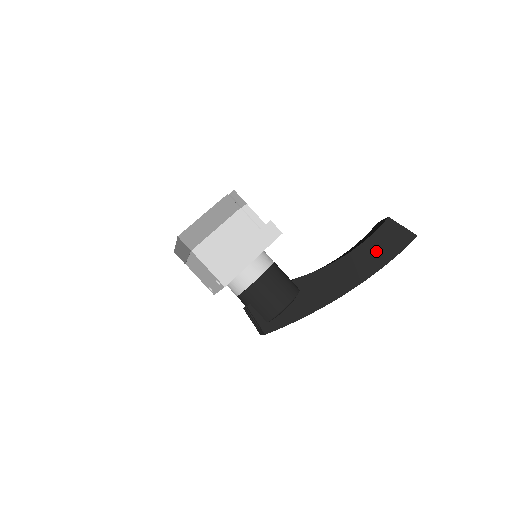
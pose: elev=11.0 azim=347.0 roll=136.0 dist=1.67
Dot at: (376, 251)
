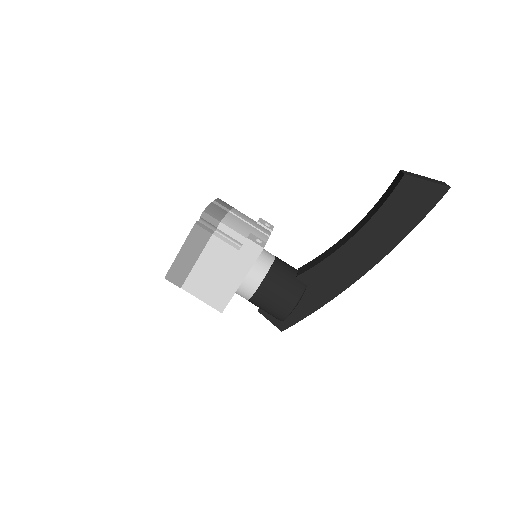
Dot at: (392, 222)
